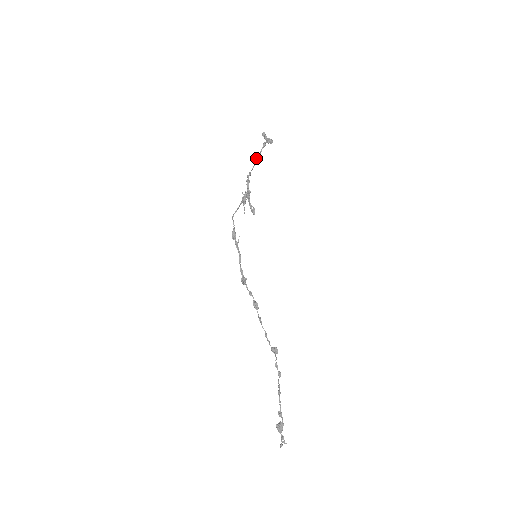
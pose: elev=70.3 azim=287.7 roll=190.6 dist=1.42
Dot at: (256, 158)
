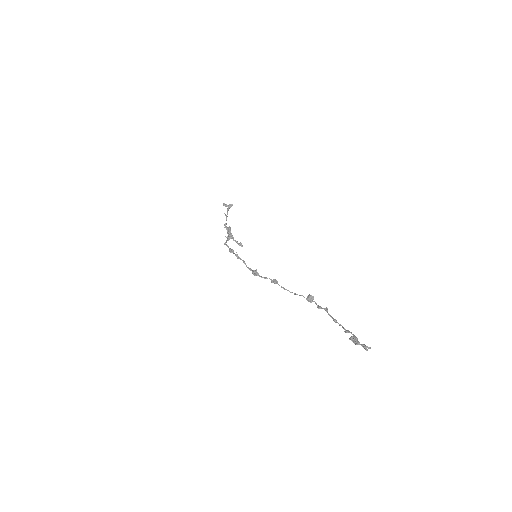
Dot at: (226, 216)
